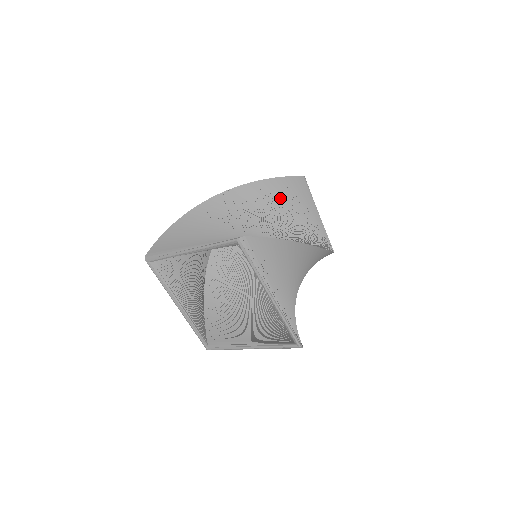
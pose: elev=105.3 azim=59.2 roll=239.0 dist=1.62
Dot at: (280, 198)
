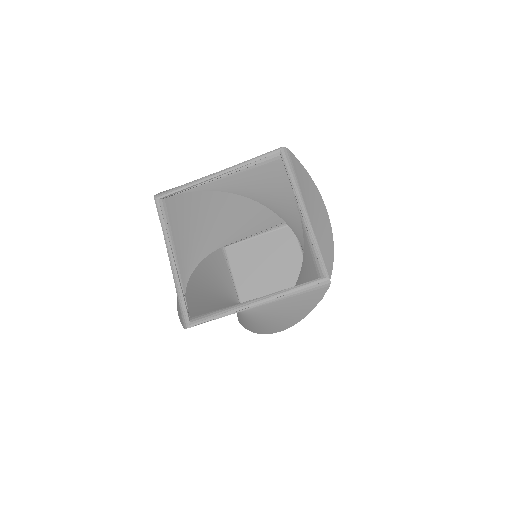
Dot at: occluded
